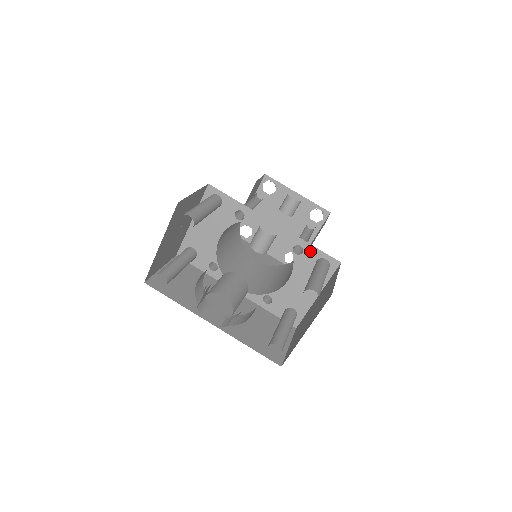
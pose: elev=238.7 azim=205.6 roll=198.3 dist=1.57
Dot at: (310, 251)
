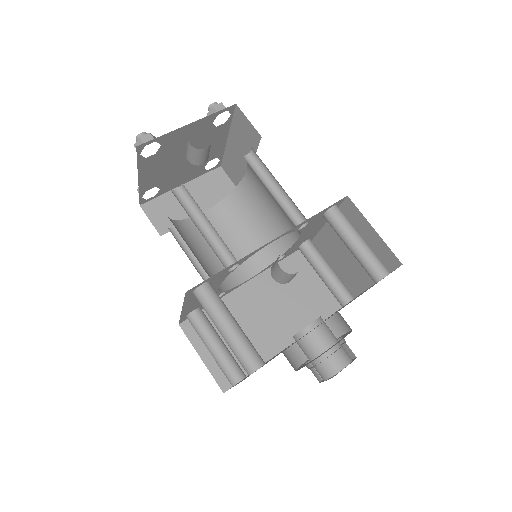
Dot at: (316, 217)
